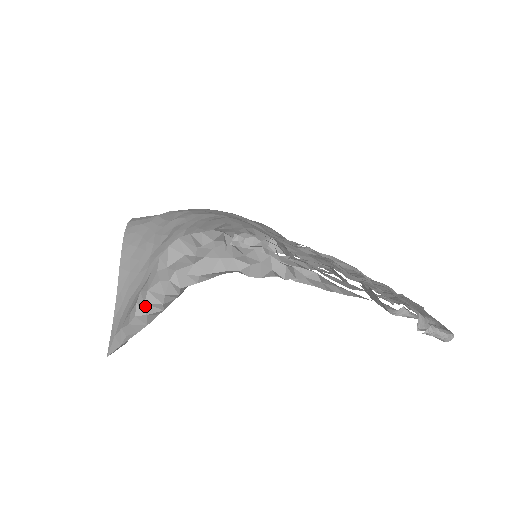
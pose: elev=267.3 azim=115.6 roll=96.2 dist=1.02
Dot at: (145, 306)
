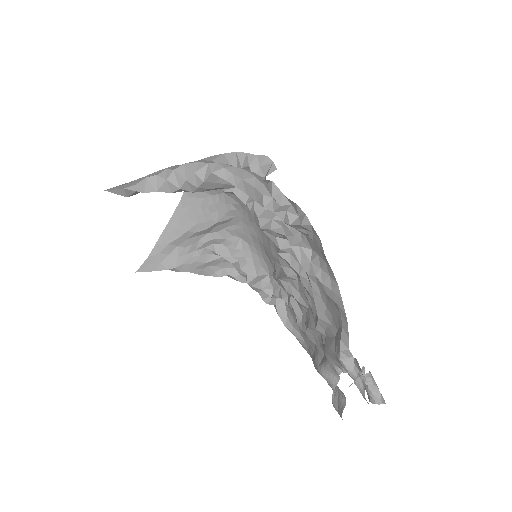
Dot at: (172, 172)
